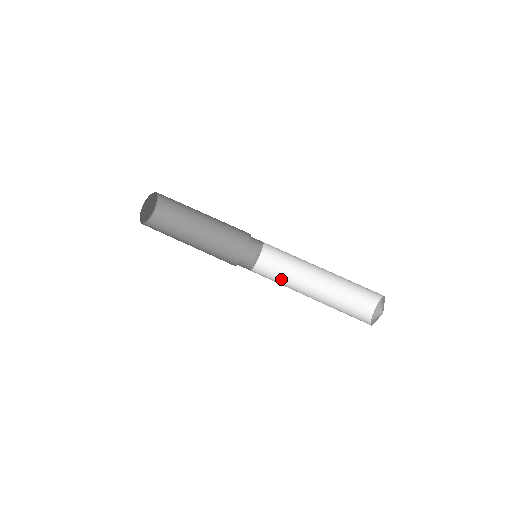
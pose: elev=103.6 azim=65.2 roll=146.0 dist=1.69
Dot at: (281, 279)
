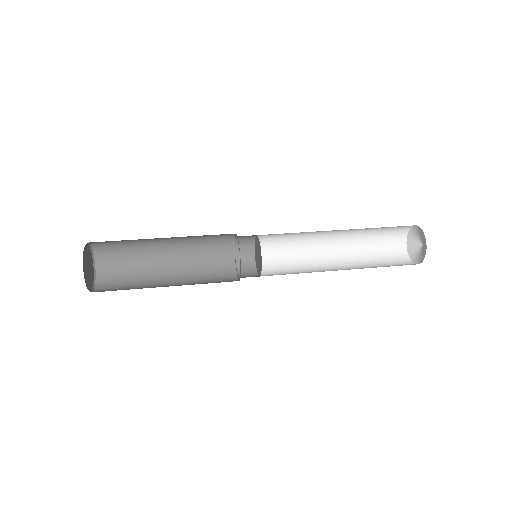
Dot at: (298, 273)
